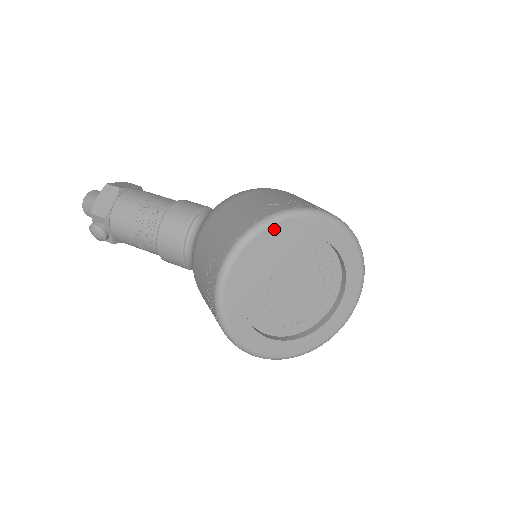
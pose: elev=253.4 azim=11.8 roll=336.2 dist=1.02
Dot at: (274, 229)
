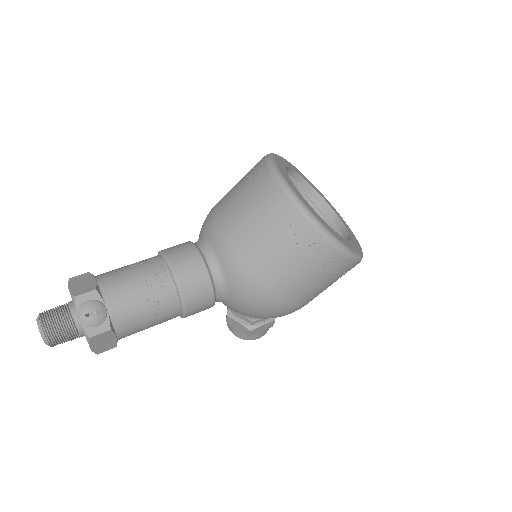
Dot at: (278, 158)
